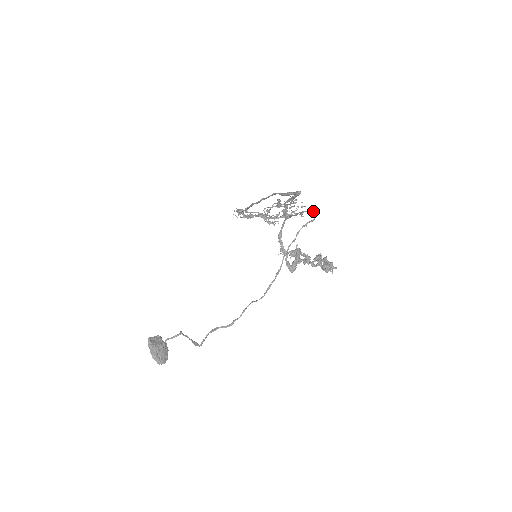
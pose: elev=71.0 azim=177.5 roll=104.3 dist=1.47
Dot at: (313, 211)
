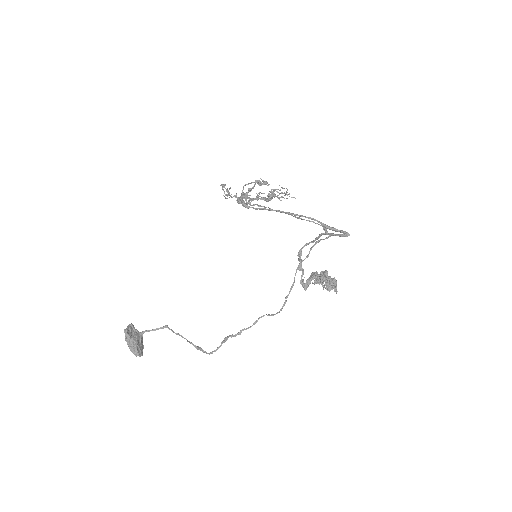
Dot at: occluded
